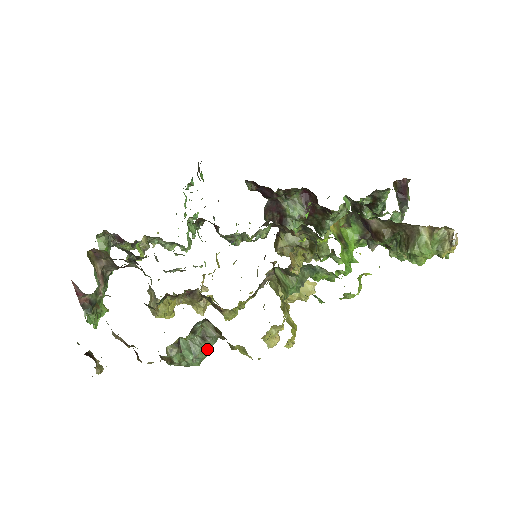
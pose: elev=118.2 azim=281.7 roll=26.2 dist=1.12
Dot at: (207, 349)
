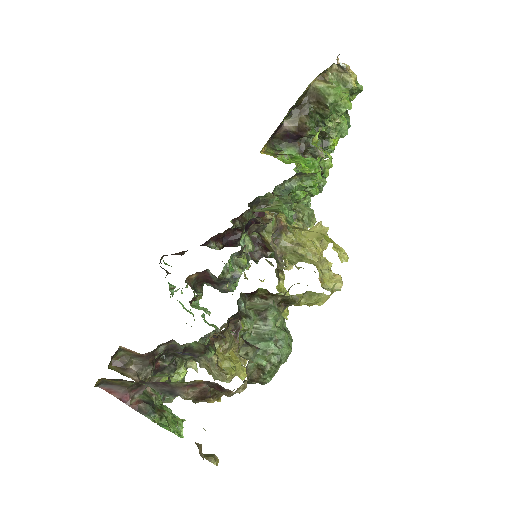
Dot at: (281, 329)
